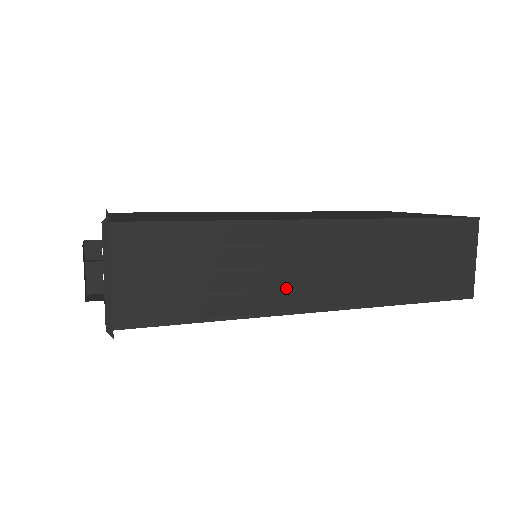
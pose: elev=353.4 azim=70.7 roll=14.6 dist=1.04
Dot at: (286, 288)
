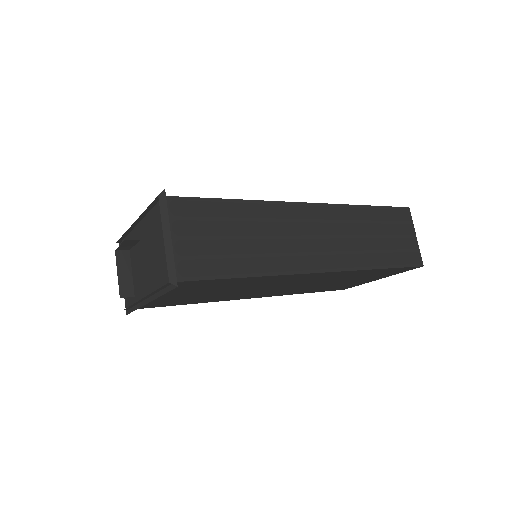
Dot at: (296, 253)
